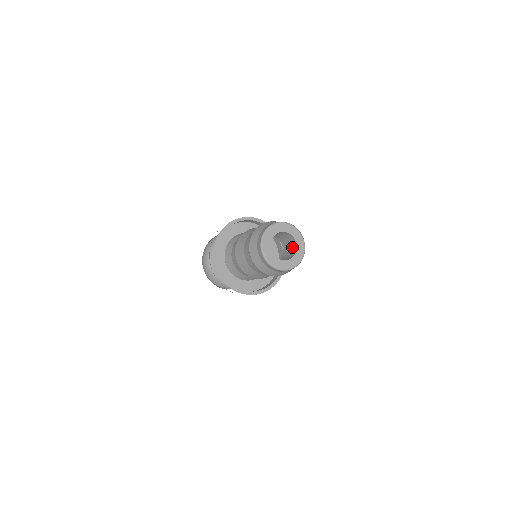
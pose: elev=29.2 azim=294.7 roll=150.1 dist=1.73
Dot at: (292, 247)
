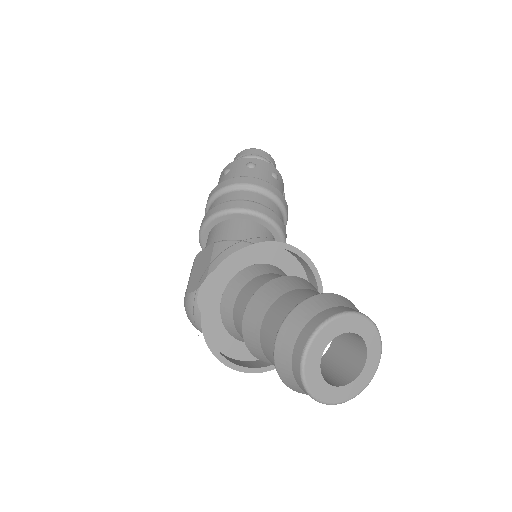
Dot at: (350, 333)
